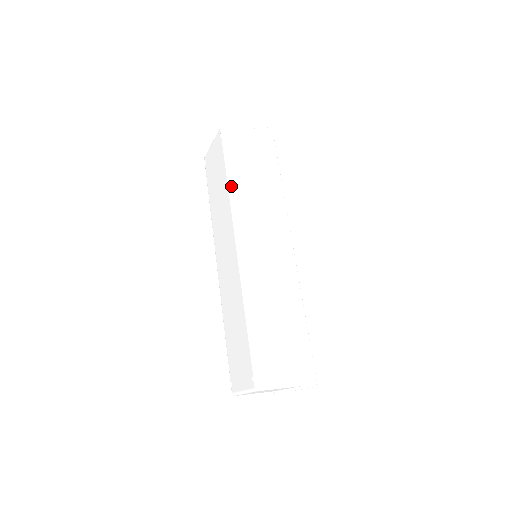
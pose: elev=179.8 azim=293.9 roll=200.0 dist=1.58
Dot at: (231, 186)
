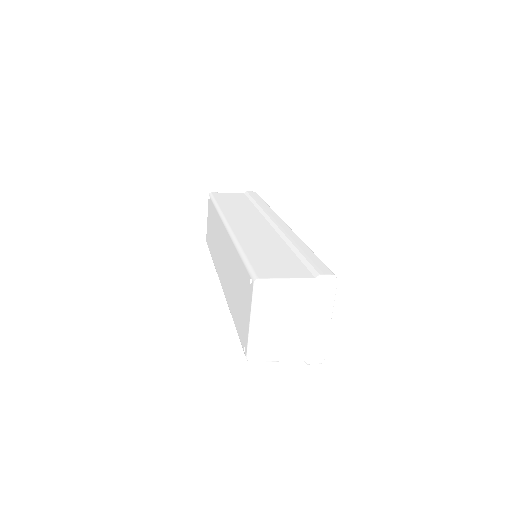
Dot at: (218, 207)
